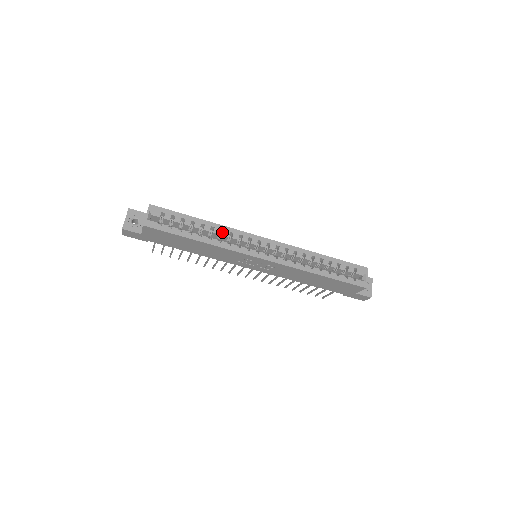
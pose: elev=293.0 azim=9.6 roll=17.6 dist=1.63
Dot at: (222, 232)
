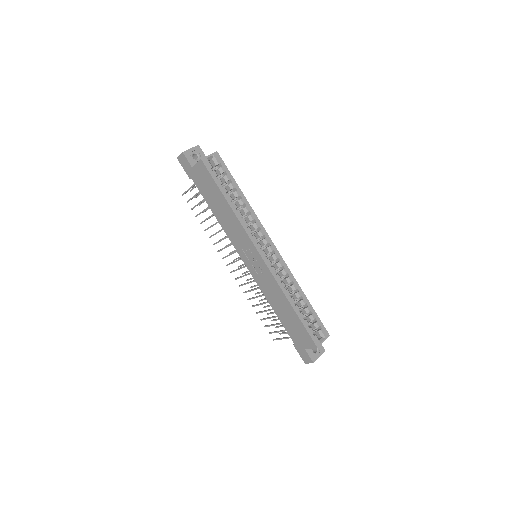
Dot at: (248, 215)
